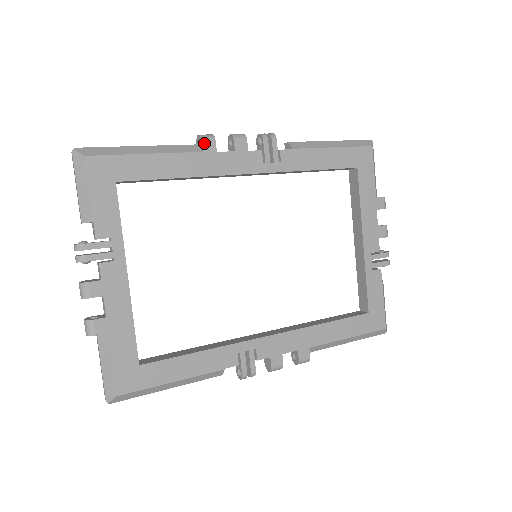
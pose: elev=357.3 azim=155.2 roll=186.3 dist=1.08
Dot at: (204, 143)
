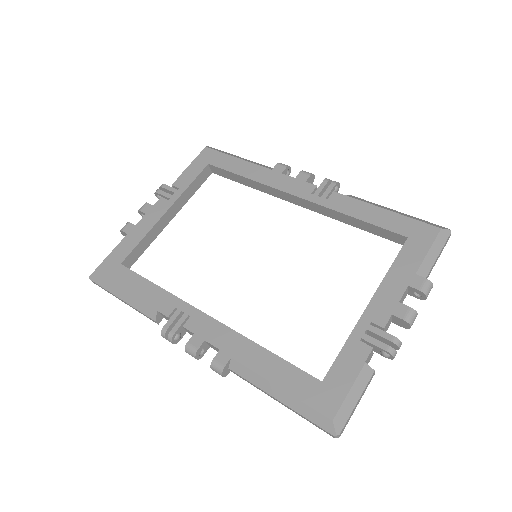
Dot at: (277, 166)
